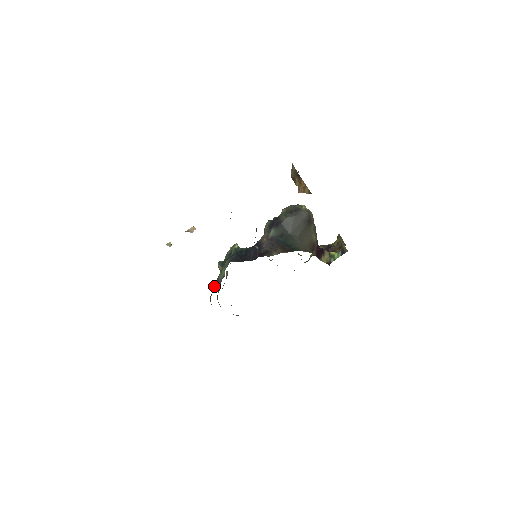
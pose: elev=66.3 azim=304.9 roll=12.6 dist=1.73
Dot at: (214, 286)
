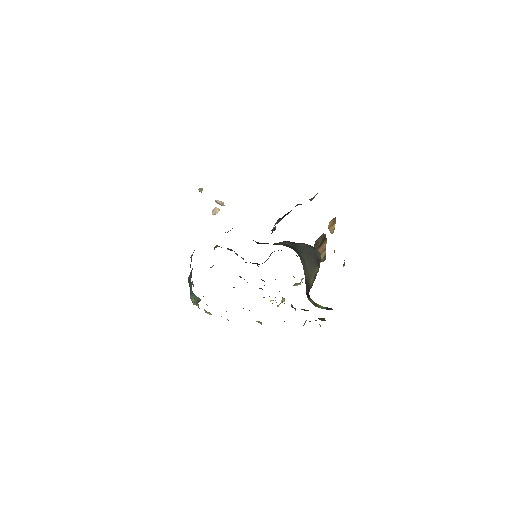
Dot at: occluded
